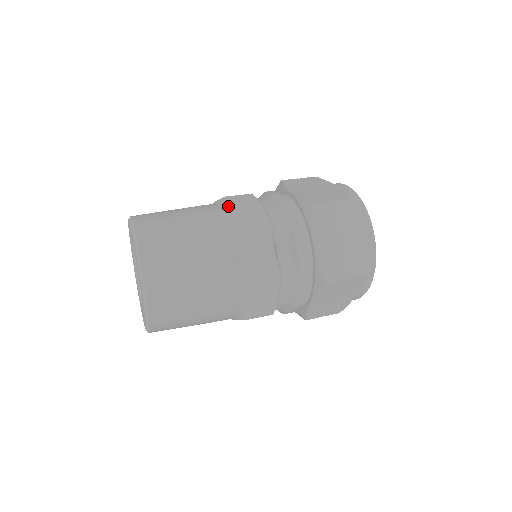
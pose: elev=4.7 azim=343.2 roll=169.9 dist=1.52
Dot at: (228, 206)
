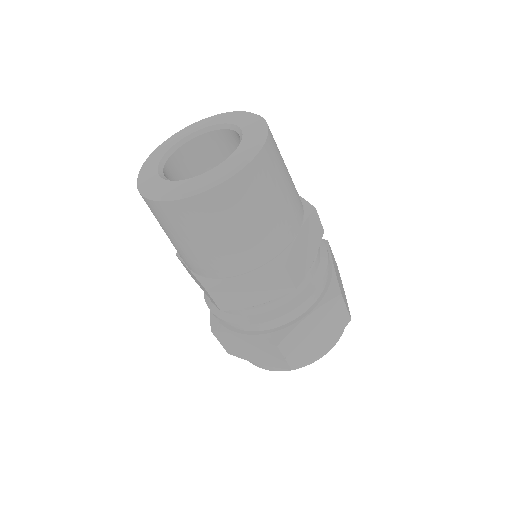
Dot at: occluded
